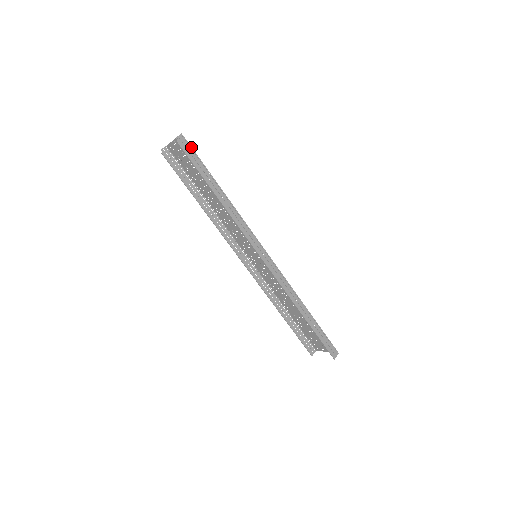
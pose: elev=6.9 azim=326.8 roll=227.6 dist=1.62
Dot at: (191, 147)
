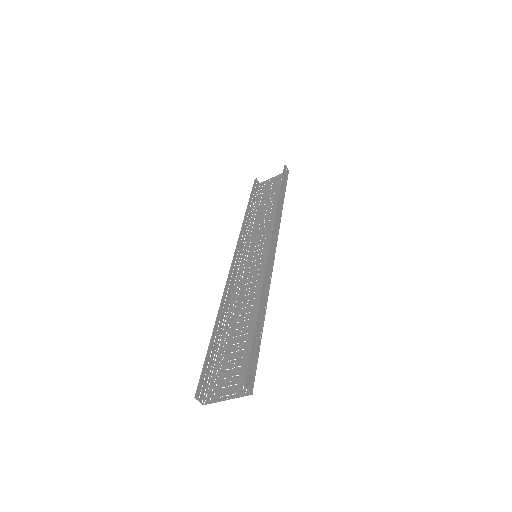
Dot at: occluded
